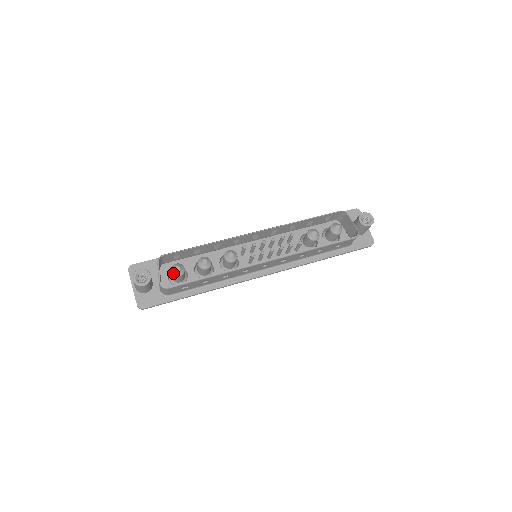
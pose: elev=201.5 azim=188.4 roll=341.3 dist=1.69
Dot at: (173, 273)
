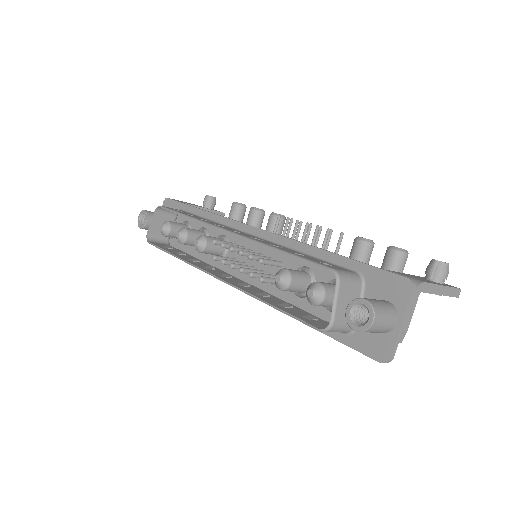
Dot at: occluded
